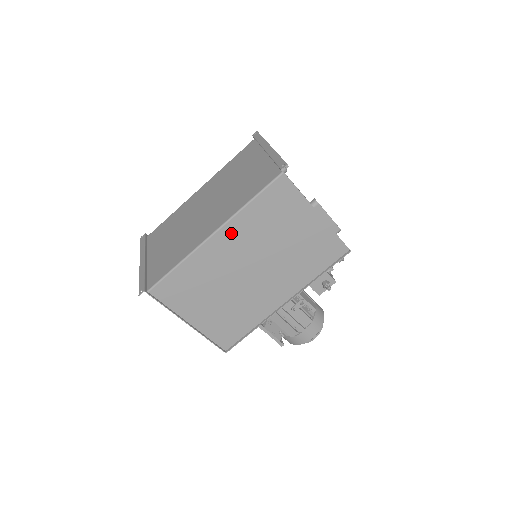
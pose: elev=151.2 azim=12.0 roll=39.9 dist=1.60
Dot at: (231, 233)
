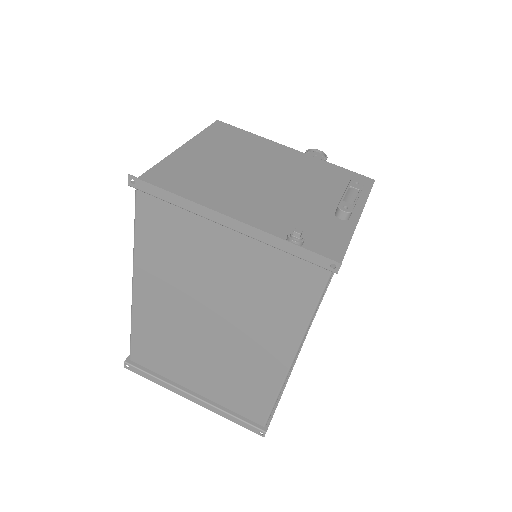
Dot at: occluded
